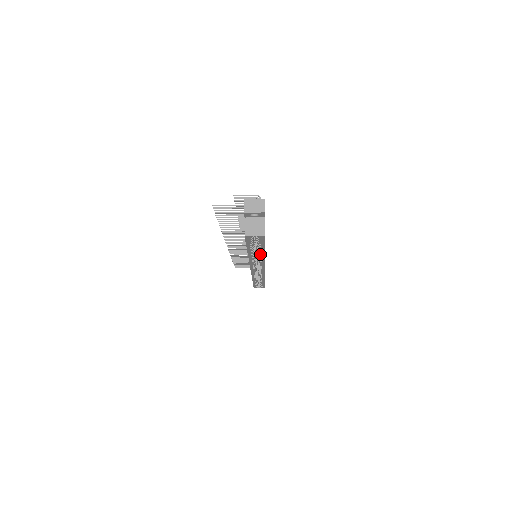
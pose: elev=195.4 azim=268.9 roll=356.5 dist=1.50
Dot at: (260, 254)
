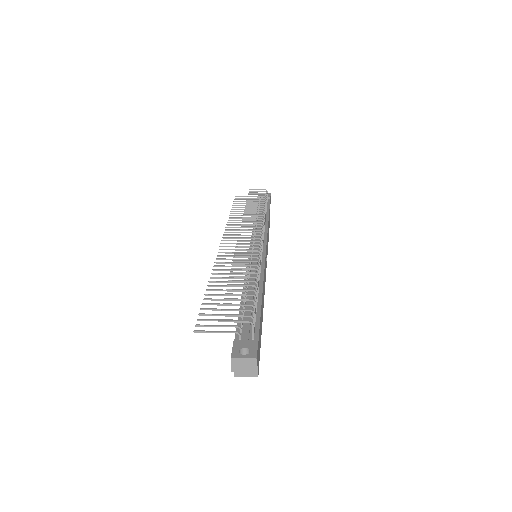
Dot at: occluded
